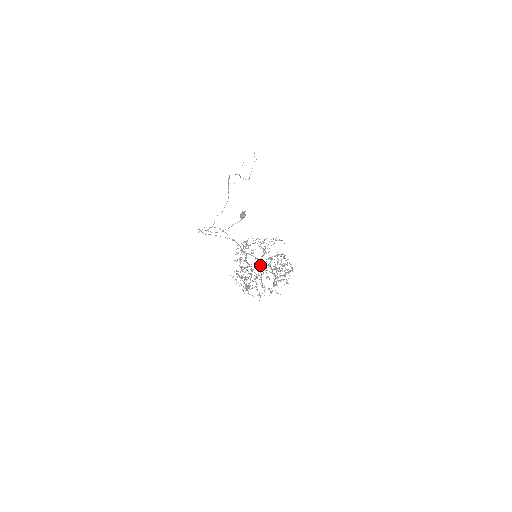
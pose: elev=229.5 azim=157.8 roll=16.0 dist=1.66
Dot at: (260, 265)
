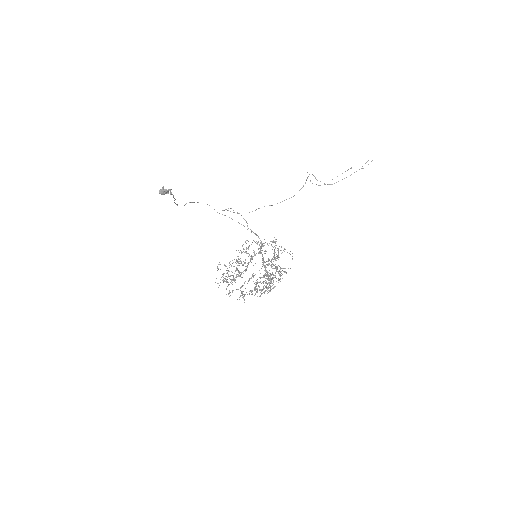
Dot at: occluded
